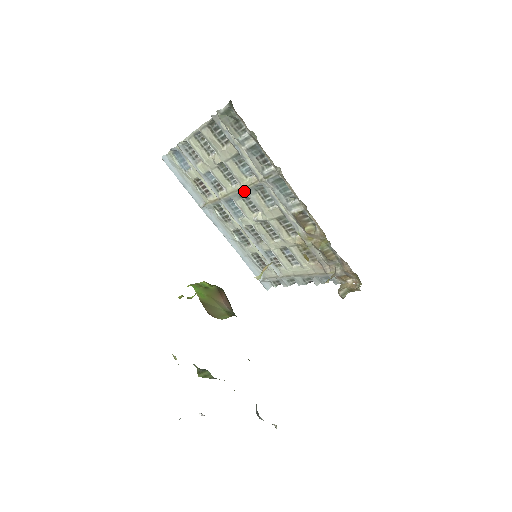
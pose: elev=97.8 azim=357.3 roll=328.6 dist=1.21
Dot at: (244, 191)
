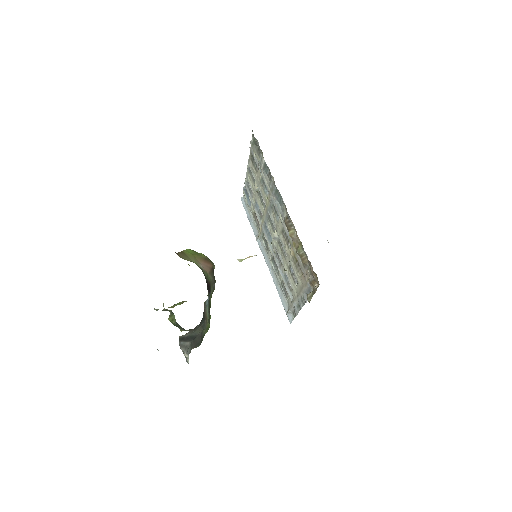
Dot at: (268, 211)
